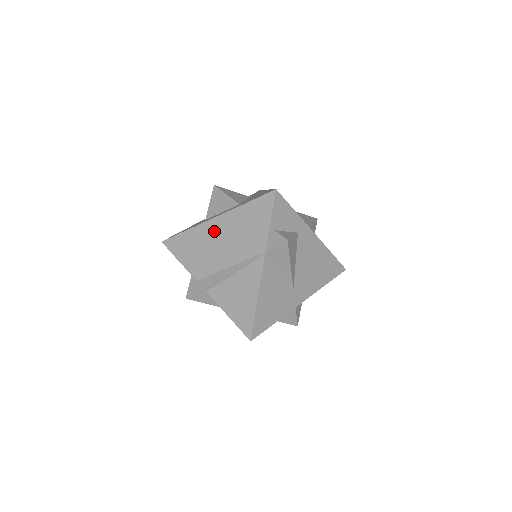
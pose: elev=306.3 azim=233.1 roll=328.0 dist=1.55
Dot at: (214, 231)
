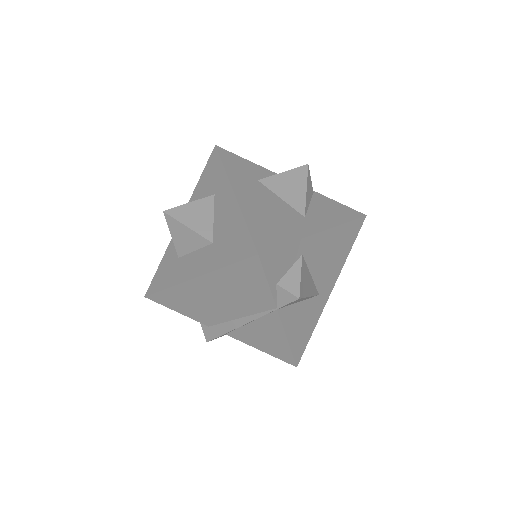
Dot at: (201, 290)
